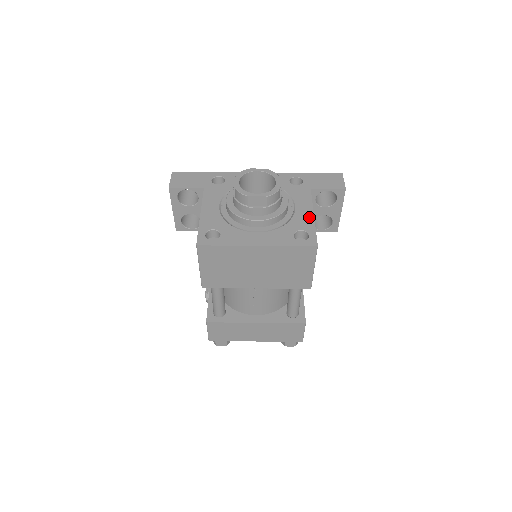
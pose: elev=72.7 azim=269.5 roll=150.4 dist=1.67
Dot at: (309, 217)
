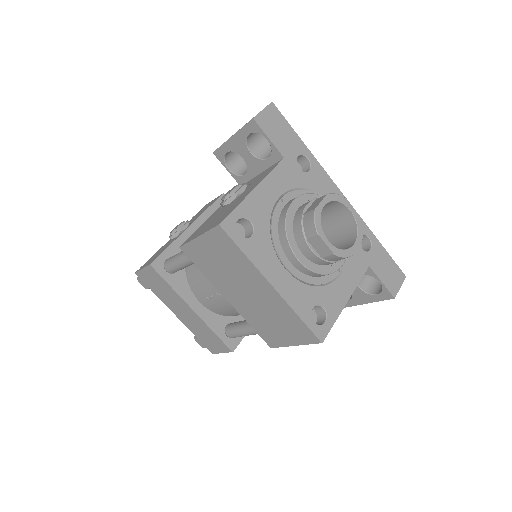
Dot at: (342, 299)
